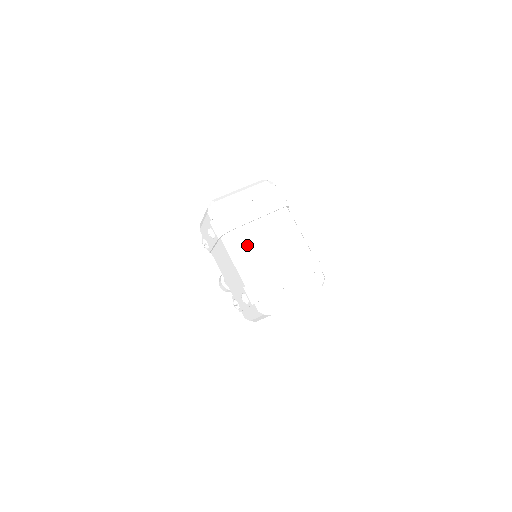
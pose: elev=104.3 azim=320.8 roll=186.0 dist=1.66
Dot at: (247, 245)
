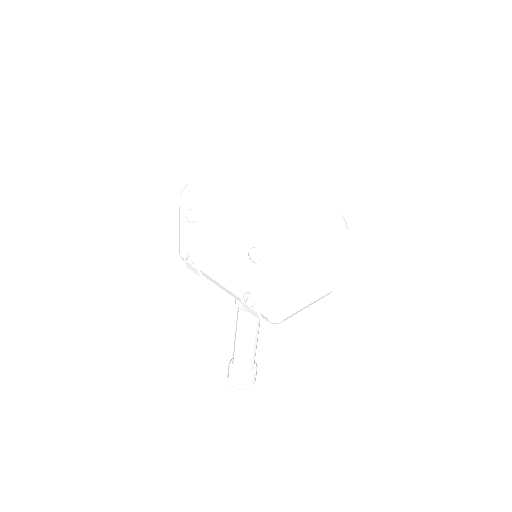
Dot at: (236, 201)
